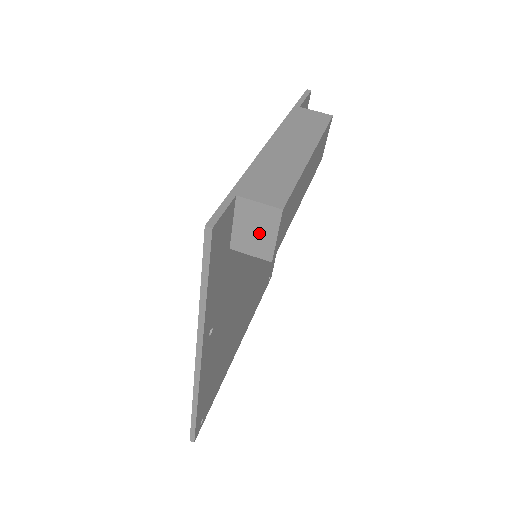
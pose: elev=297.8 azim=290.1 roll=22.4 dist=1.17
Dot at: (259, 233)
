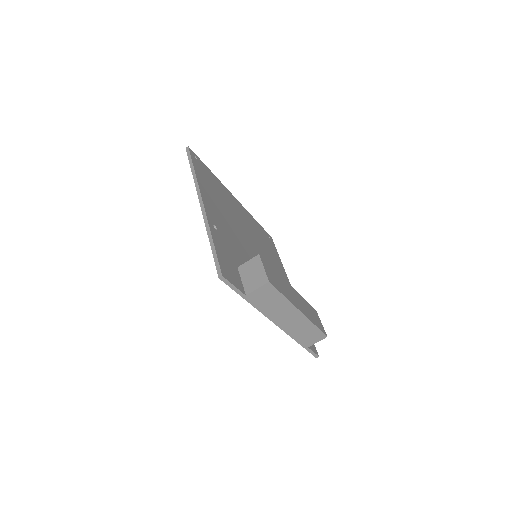
Dot at: occluded
